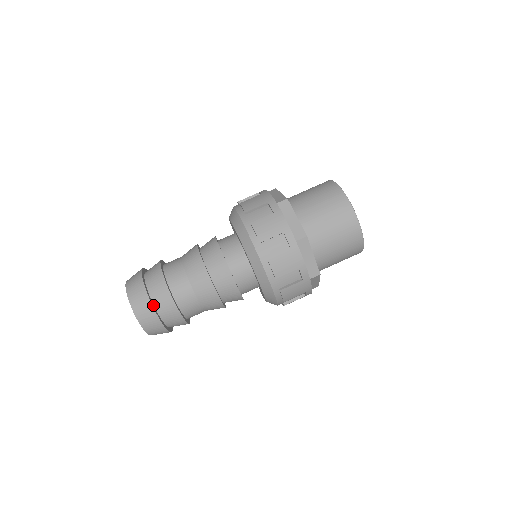
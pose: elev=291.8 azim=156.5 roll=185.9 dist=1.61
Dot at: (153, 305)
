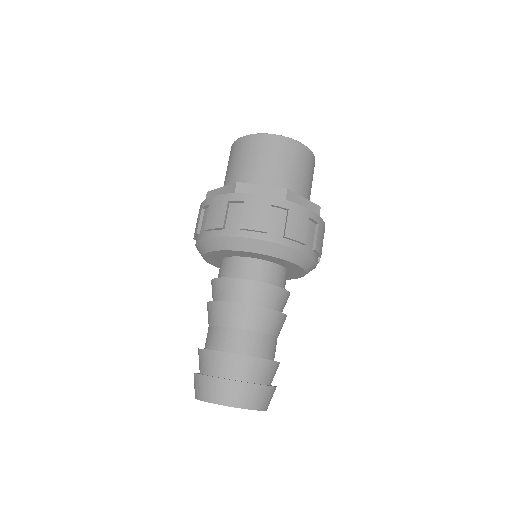
Dot at: (248, 383)
